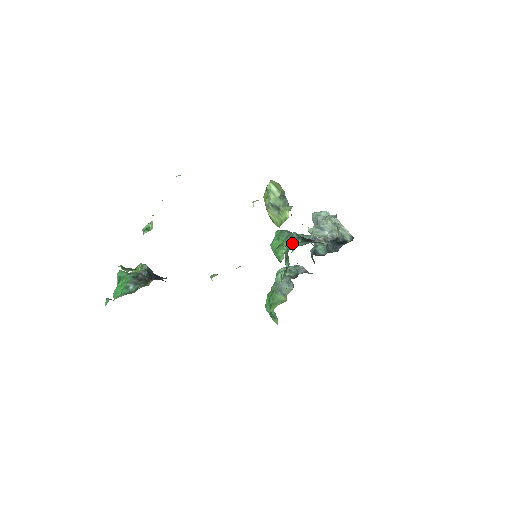
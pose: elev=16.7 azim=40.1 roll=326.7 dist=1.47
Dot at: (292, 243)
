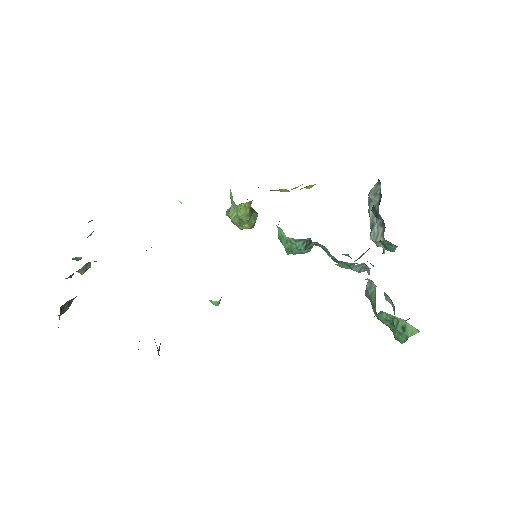
Dot at: occluded
